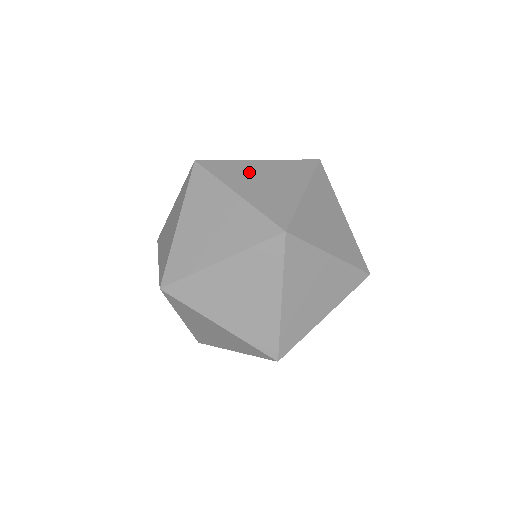
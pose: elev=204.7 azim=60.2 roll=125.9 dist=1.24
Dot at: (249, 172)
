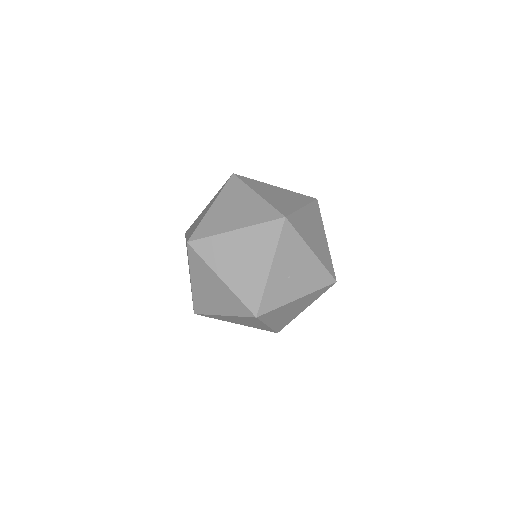
Dot at: occluded
